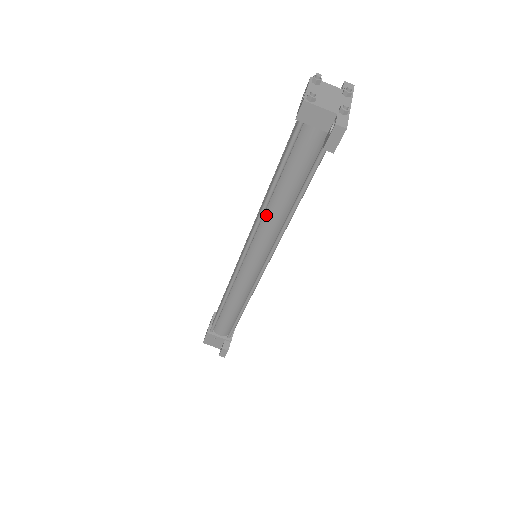
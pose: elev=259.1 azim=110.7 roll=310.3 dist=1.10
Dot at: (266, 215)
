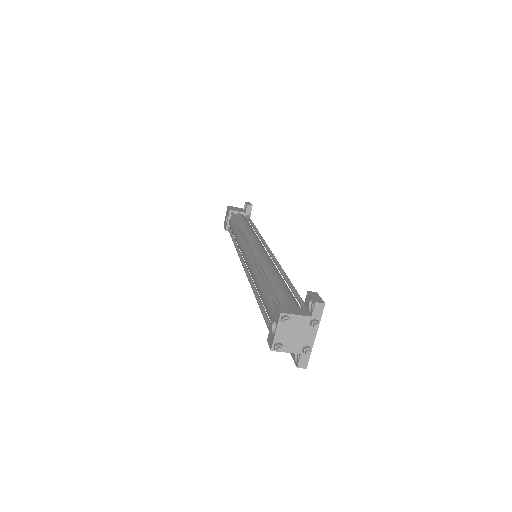
Dot at: occluded
